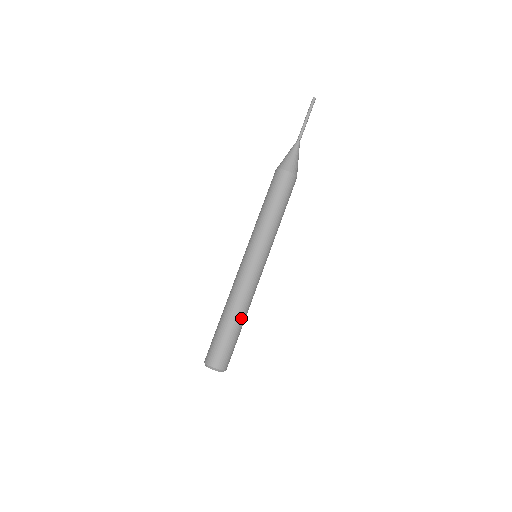
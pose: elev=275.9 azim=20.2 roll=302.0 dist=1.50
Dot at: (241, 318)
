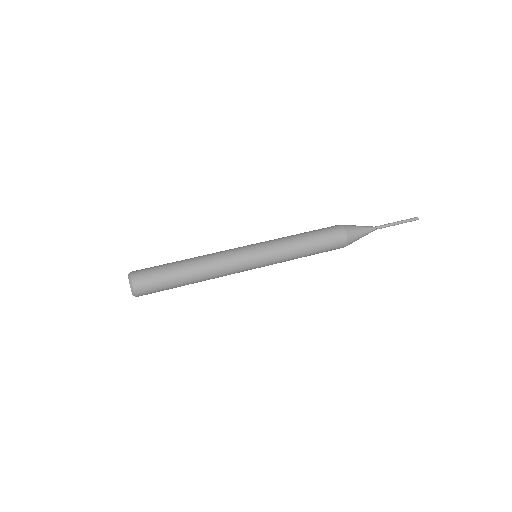
Dot at: (191, 267)
